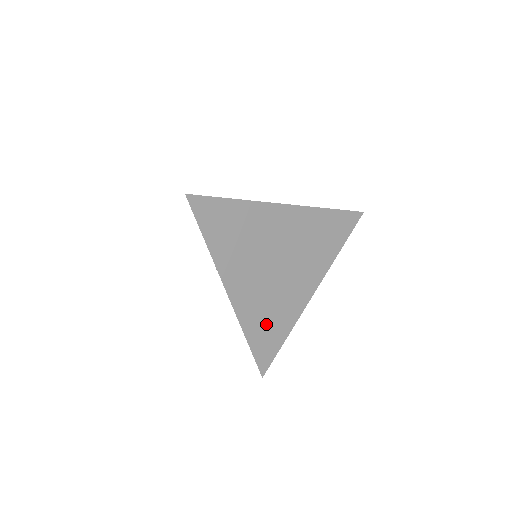
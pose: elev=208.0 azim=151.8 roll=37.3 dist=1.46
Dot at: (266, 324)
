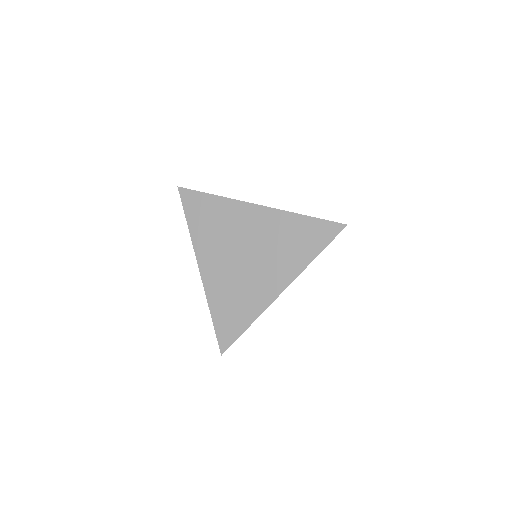
Dot at: (230, 306)
